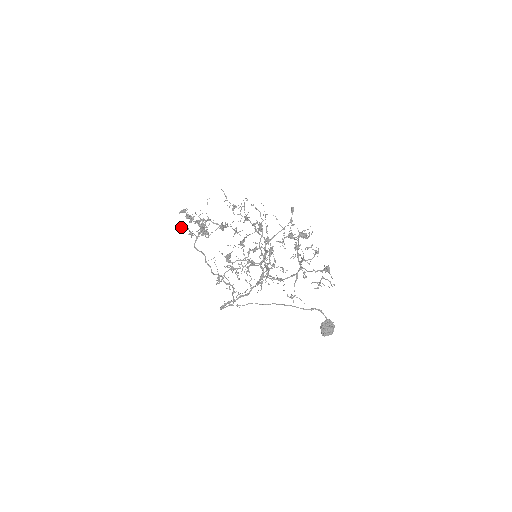
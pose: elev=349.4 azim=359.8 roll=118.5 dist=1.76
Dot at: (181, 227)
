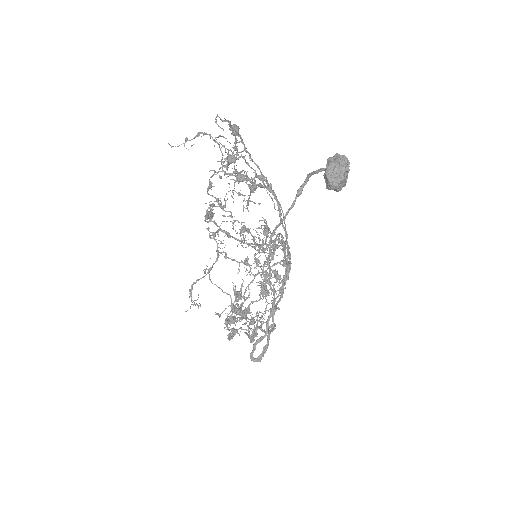
Dot at: (228, 337)
